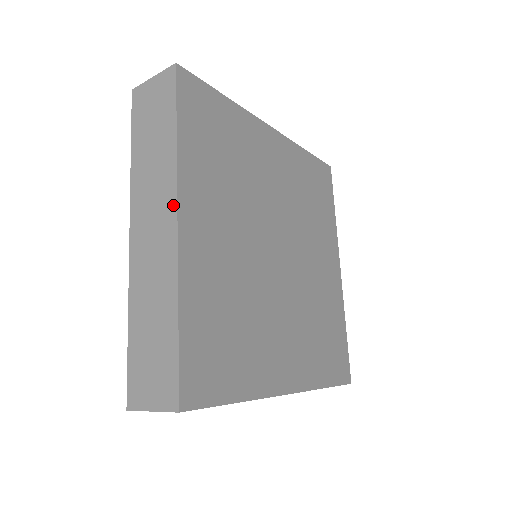
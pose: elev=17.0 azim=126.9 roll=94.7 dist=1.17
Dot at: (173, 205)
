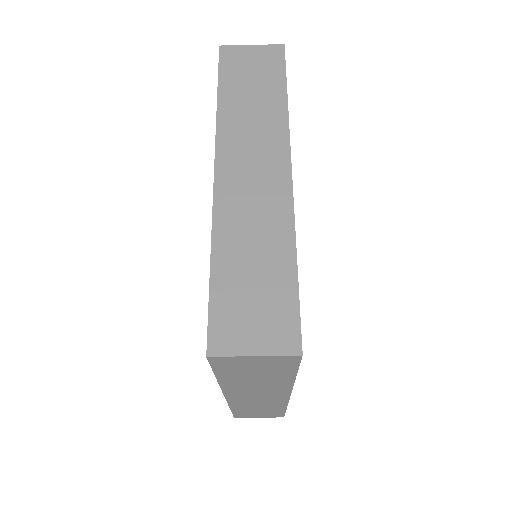
Dot at: (285, 155)
